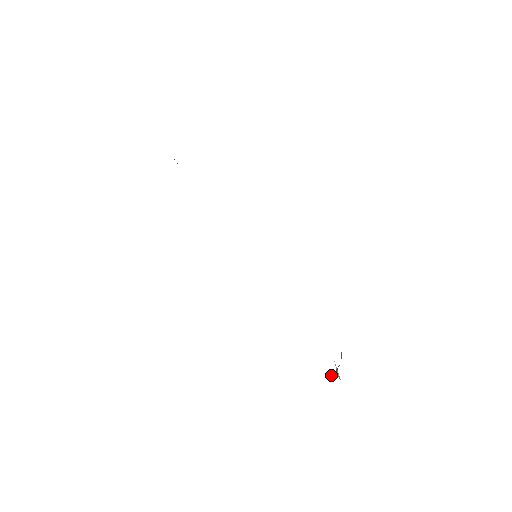
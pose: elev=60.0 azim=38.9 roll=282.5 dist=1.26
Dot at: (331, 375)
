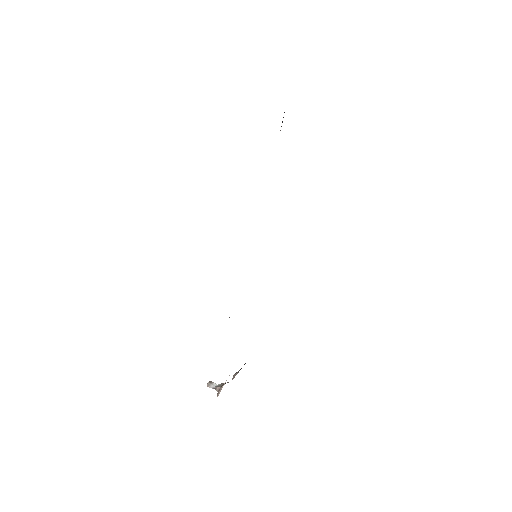
Dot at: (213, 385)
